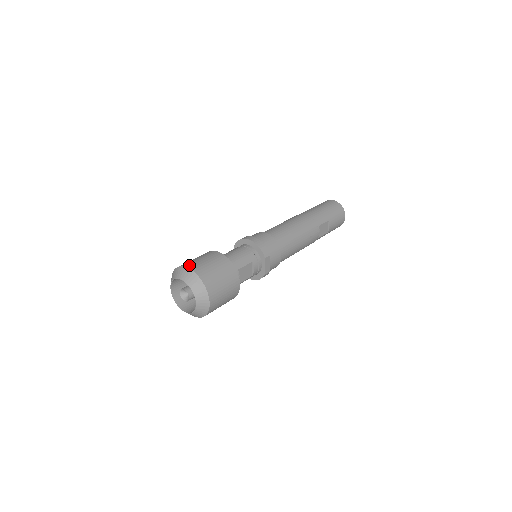
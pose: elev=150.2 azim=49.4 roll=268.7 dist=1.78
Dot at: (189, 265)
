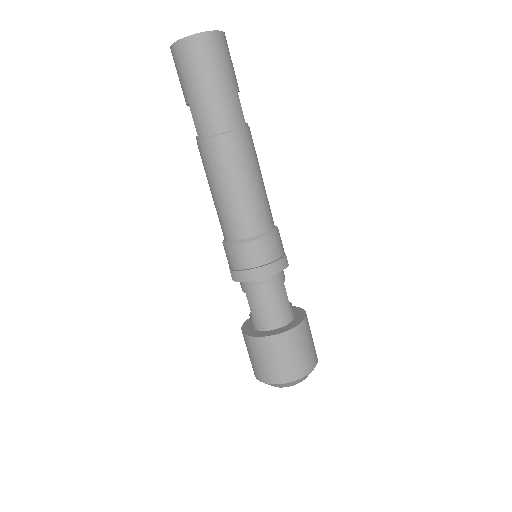
Dot at: (285, 379)
